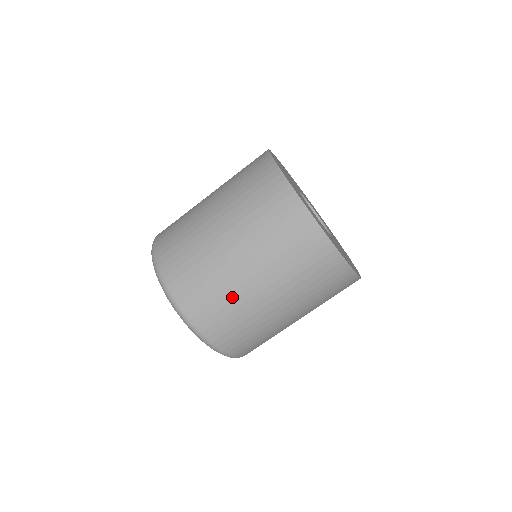
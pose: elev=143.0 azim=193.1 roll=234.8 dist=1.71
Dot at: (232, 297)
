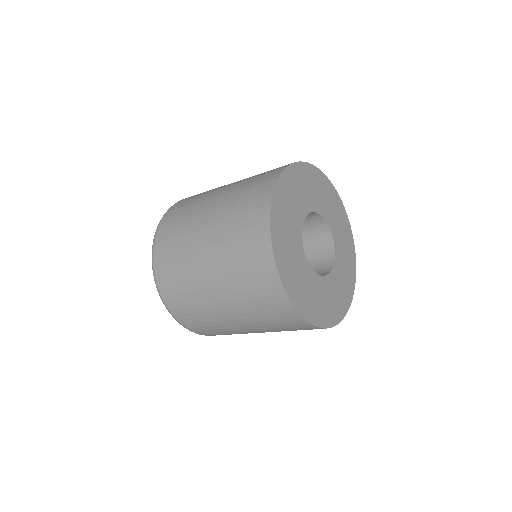
Dot at: (186, 264)
